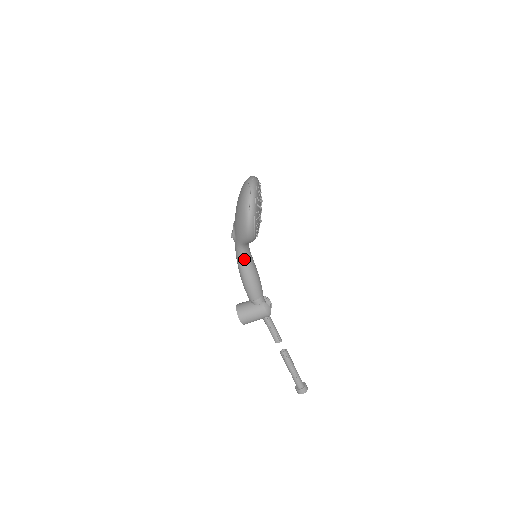
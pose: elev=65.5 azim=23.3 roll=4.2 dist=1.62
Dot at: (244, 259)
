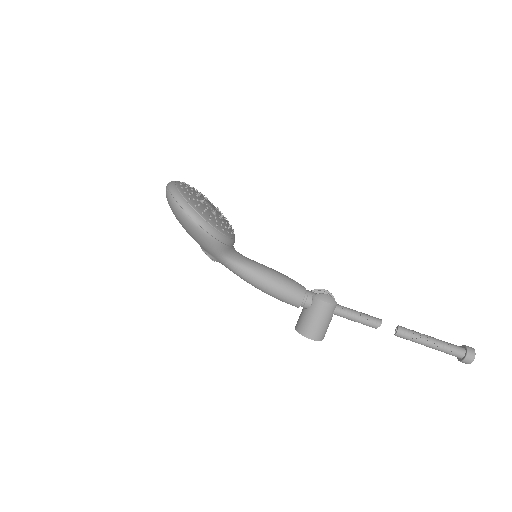
Dot at: (244, 269)
